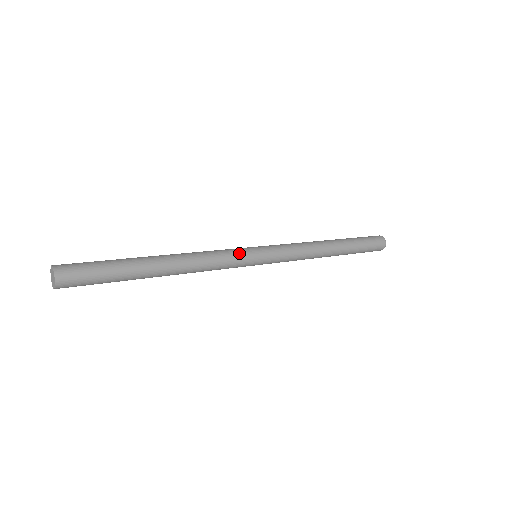
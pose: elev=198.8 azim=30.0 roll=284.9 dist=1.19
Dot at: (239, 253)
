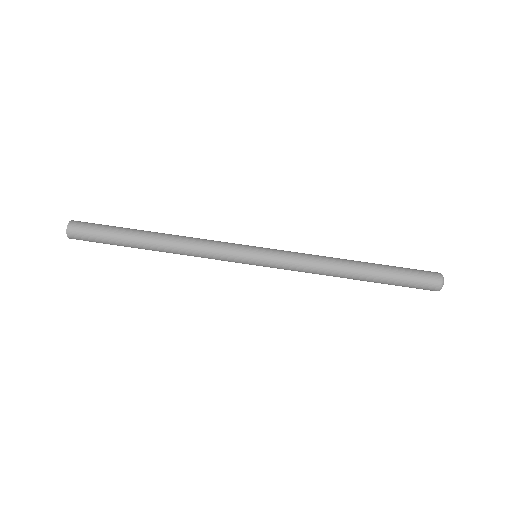
Dot at: (233, 244)
